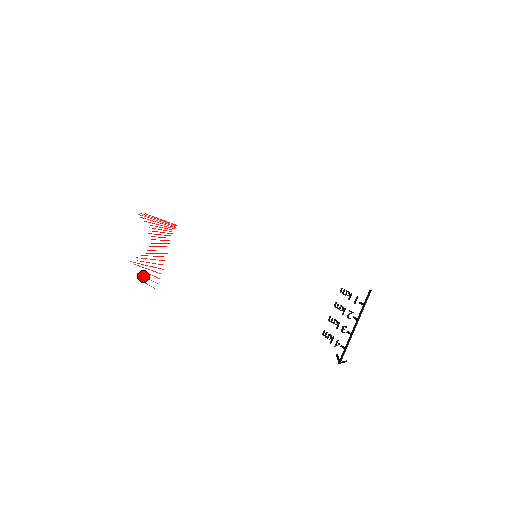
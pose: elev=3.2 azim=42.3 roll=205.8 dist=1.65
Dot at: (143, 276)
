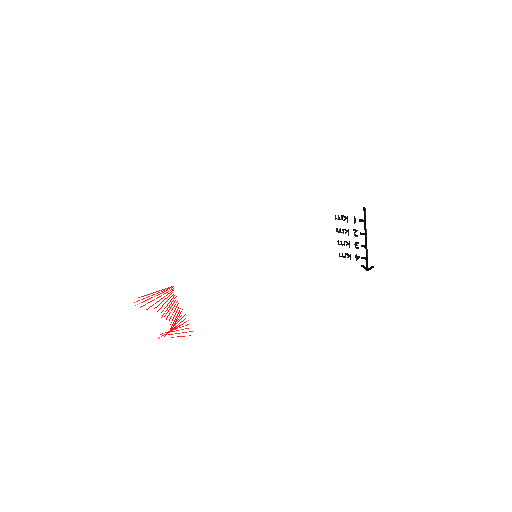
Dot at: occluded
